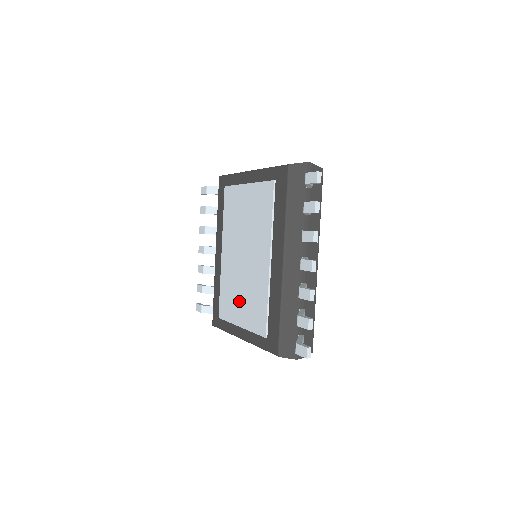
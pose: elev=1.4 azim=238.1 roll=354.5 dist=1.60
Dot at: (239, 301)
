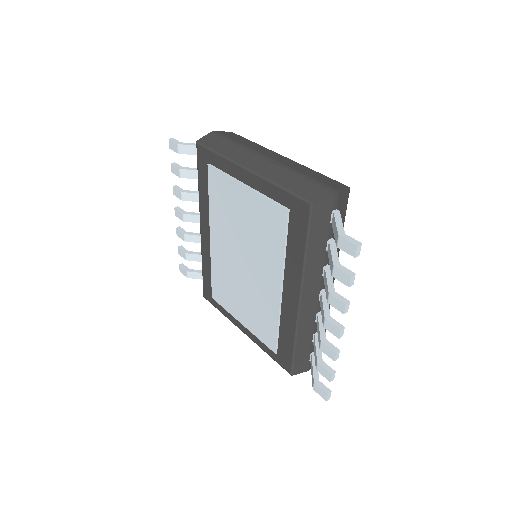
Dot at: (239, 301)
